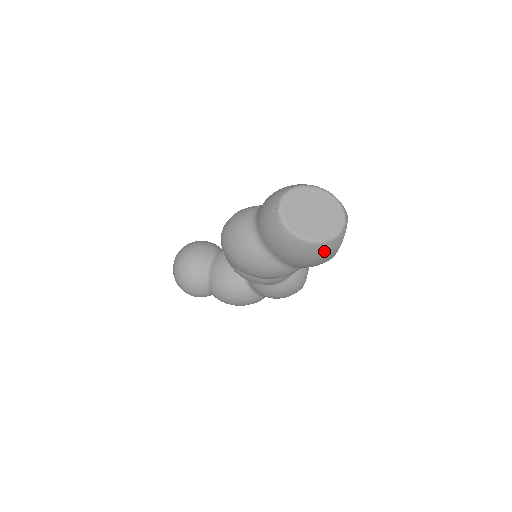
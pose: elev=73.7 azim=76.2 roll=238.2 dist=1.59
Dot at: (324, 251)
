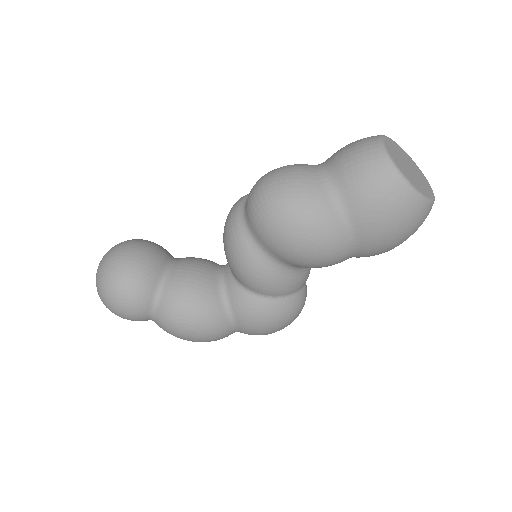
Dot at: (417, 216)
